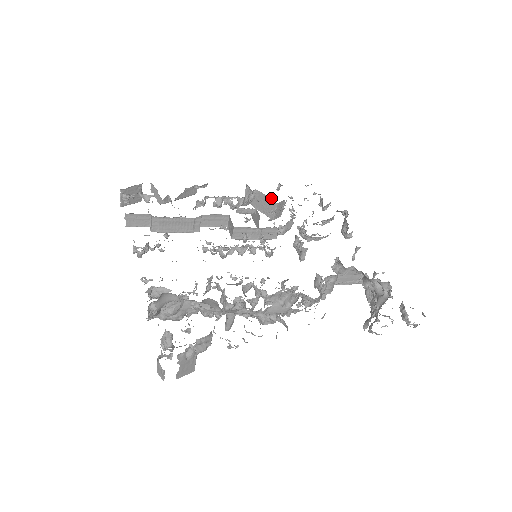
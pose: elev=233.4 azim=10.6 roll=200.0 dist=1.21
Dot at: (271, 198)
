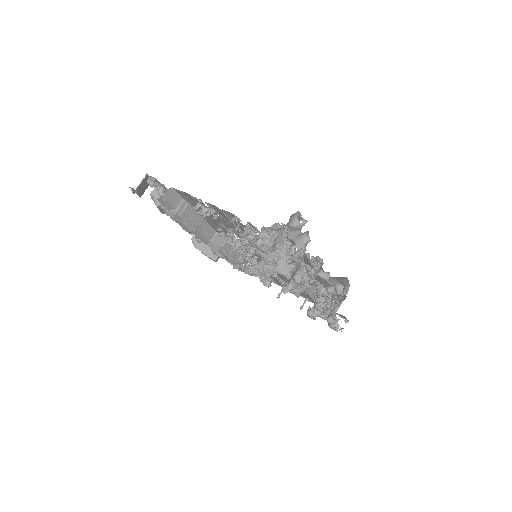
Dot at: occluded
